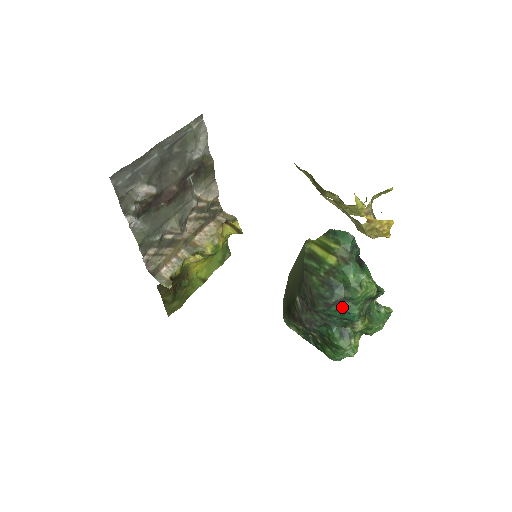
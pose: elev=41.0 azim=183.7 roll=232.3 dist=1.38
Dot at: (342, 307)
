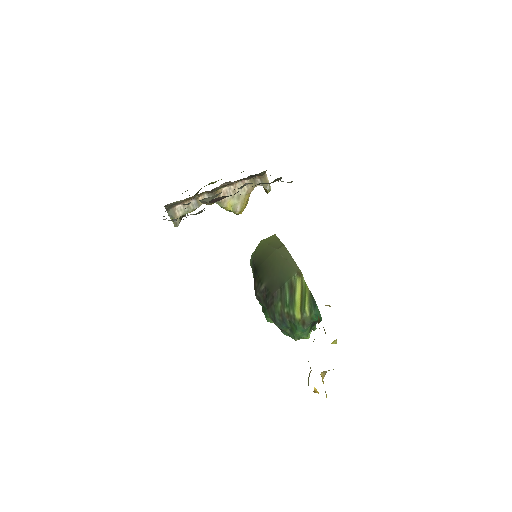
Dot at: occluded
